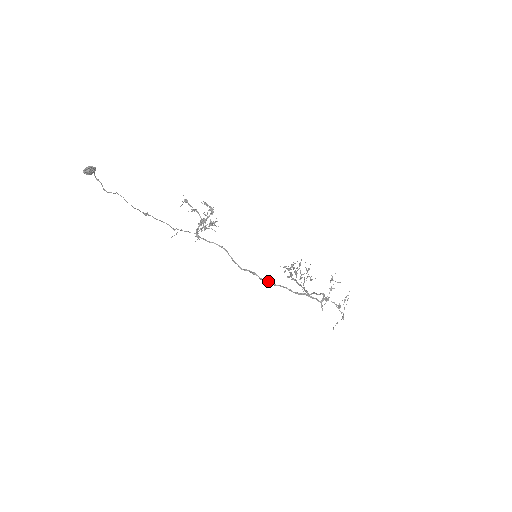
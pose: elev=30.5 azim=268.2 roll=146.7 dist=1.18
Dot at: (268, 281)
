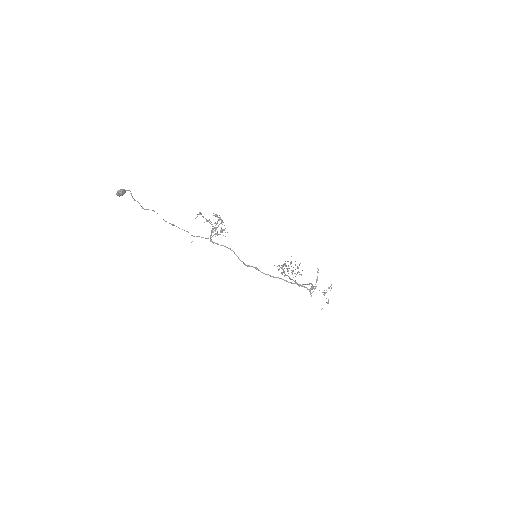
Dot at: (268, 274)
